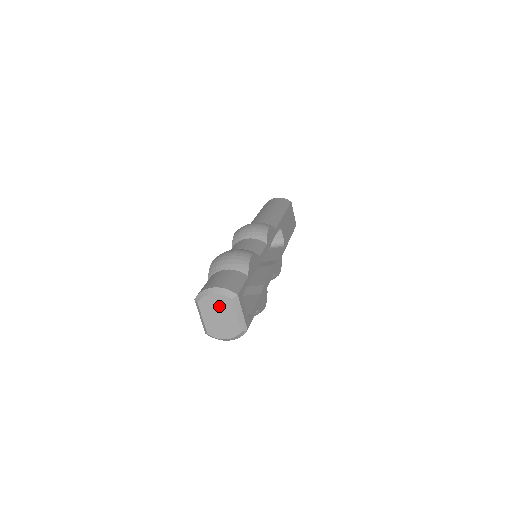
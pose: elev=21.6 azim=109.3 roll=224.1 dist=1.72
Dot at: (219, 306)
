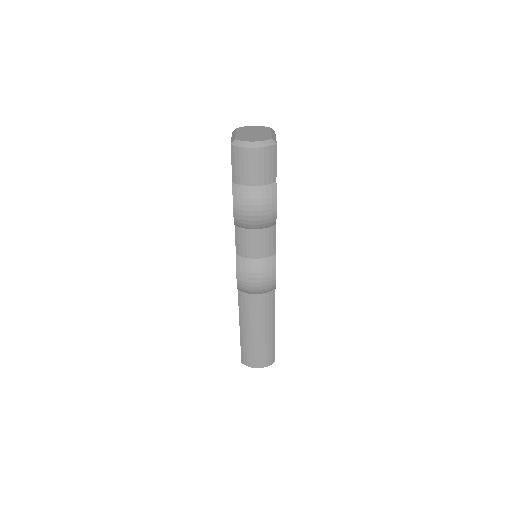
Dot at: (256, 130)
